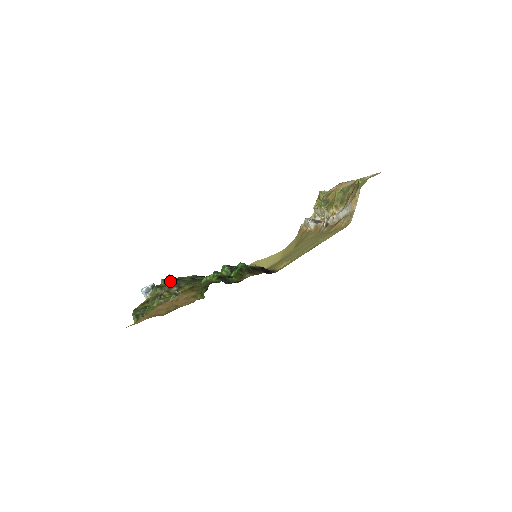
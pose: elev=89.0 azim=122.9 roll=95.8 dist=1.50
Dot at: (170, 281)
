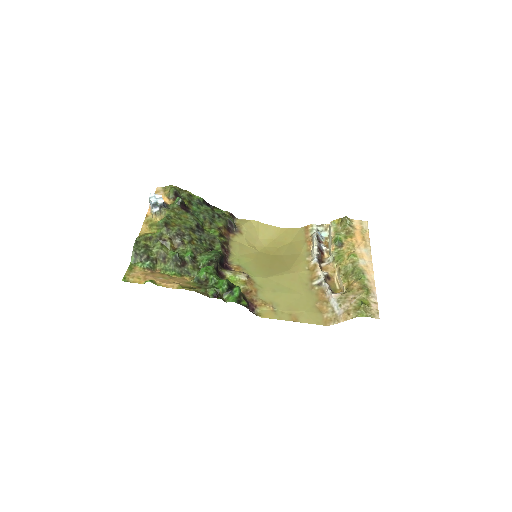
Dot at: (178, 208)
